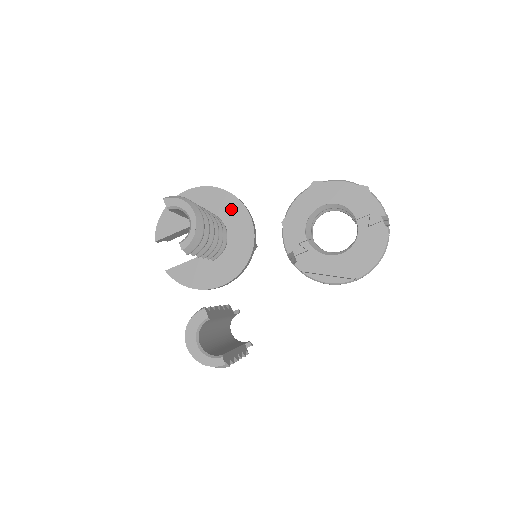
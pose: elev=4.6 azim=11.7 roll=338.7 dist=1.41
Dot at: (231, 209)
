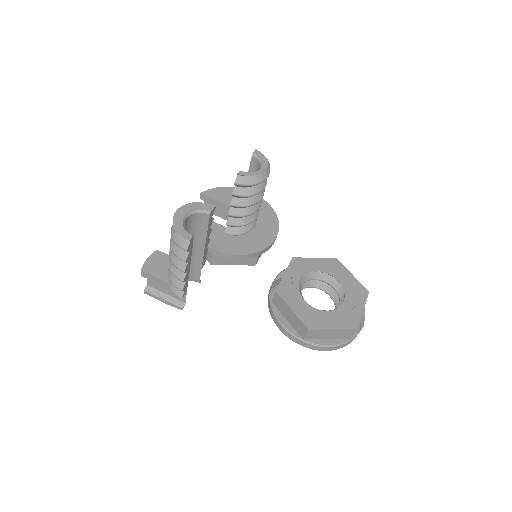
Dot at: (268, 223)
